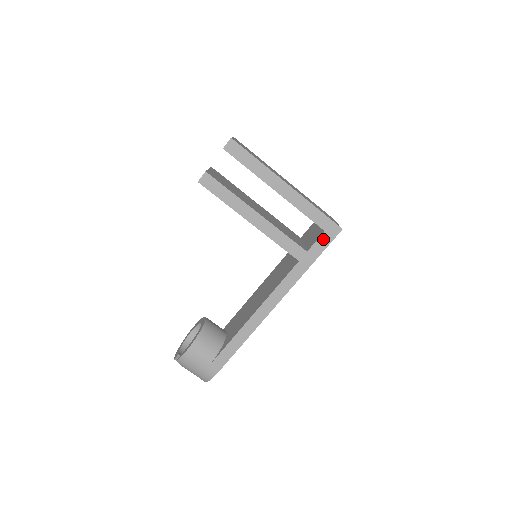
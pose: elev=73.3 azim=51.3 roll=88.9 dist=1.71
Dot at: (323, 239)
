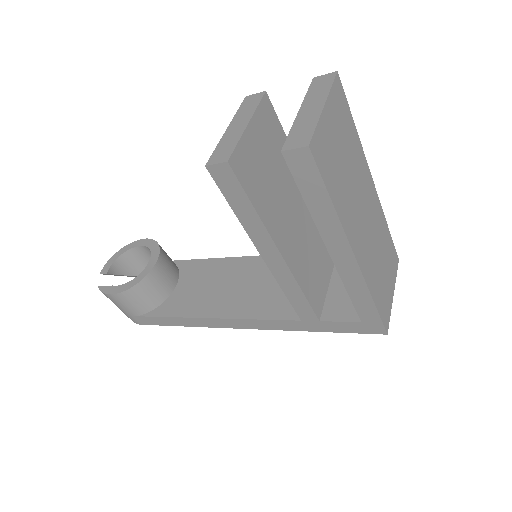
Dot at: (352, 325)
